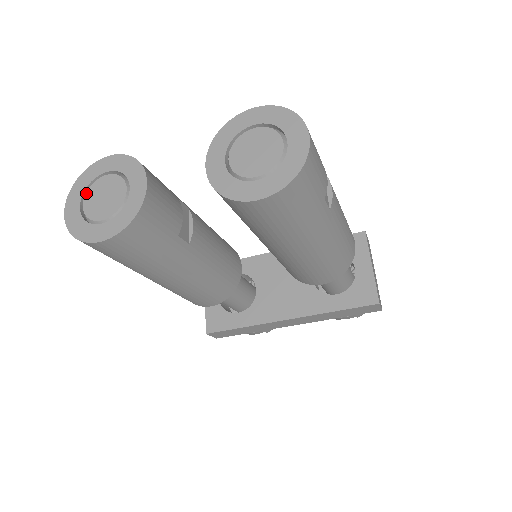
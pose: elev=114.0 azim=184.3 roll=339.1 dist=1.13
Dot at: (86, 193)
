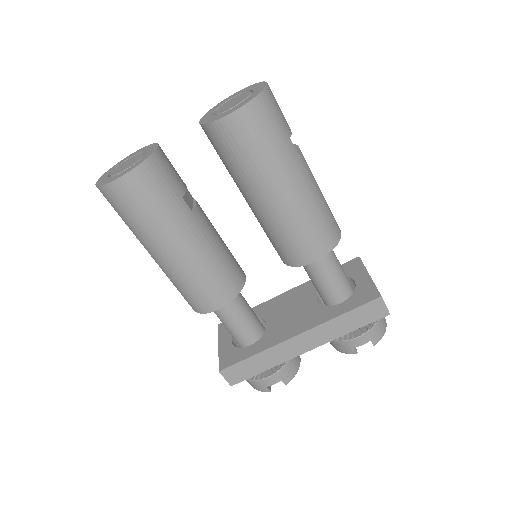
Dot at: (114, 169)
